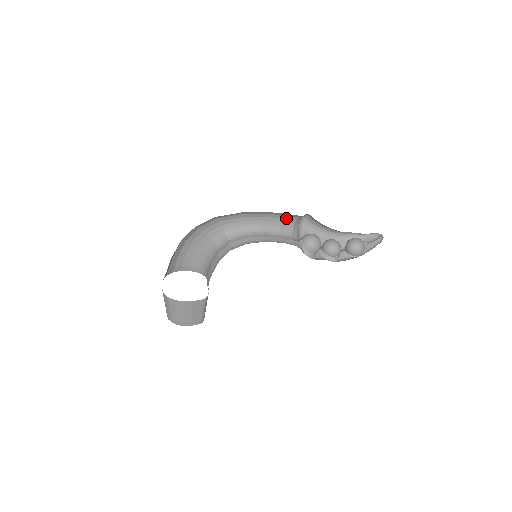
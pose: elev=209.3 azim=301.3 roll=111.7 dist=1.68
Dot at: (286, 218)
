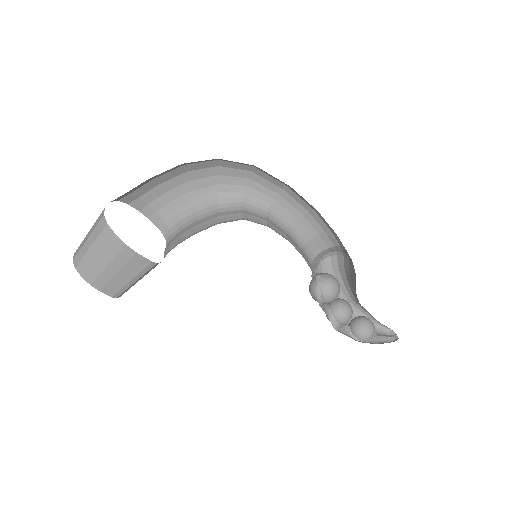
Dot at: (322, 236)
